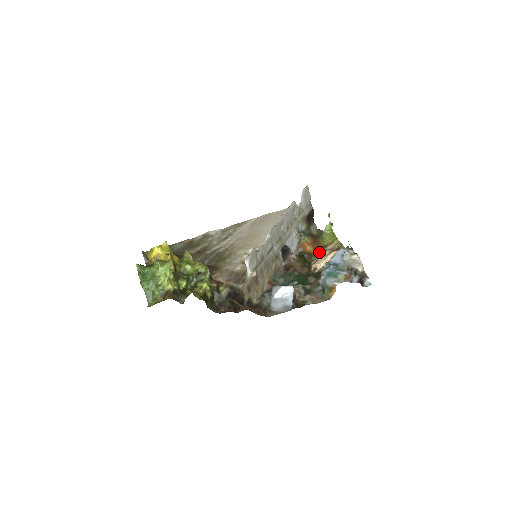
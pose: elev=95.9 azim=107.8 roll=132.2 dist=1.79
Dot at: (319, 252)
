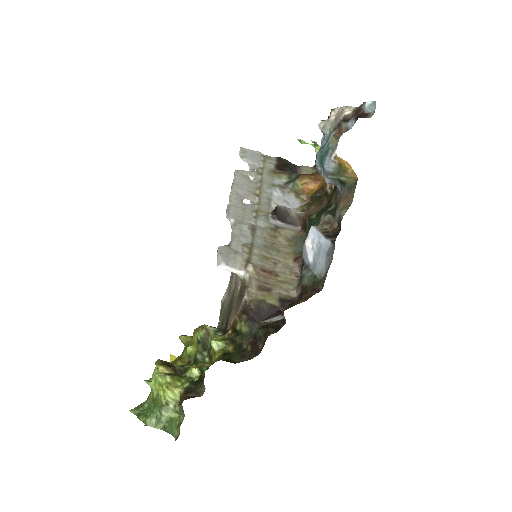
Dot at: occluded
